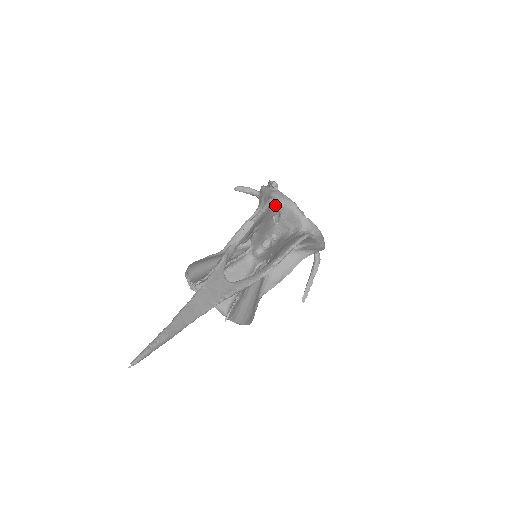
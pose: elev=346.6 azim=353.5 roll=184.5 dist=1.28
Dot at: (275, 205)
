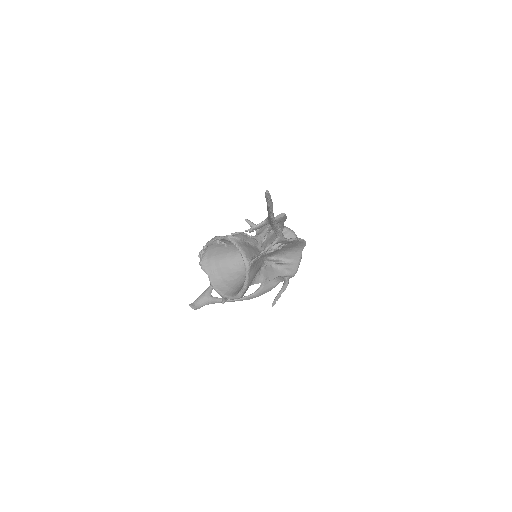
Dot at: (283, 225)
